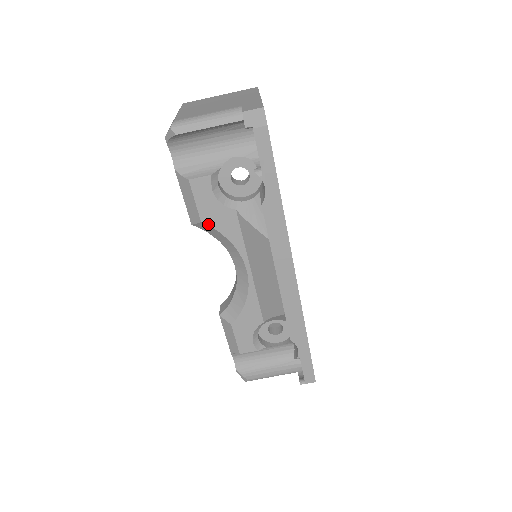
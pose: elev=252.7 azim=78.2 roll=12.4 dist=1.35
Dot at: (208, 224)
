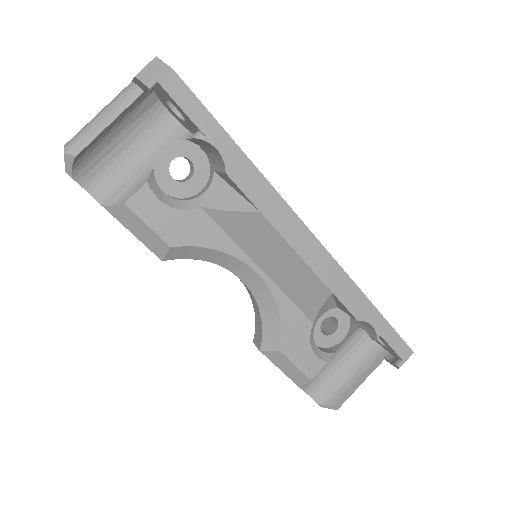
Dot at: (180, 245)
